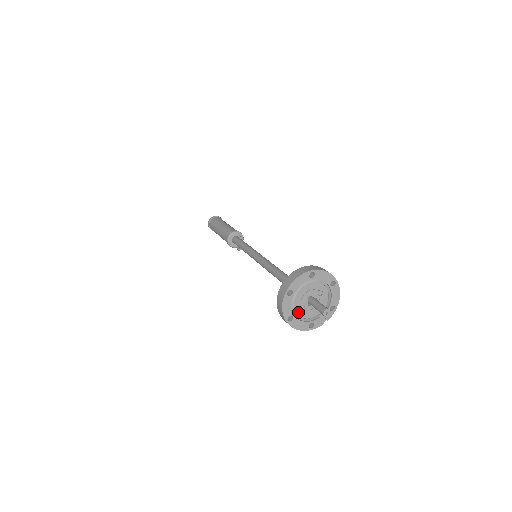
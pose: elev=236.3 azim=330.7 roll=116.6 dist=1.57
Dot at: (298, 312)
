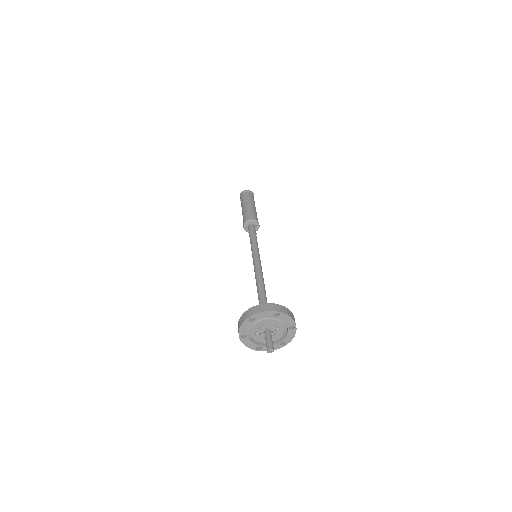
Dot at: (252, 334)
